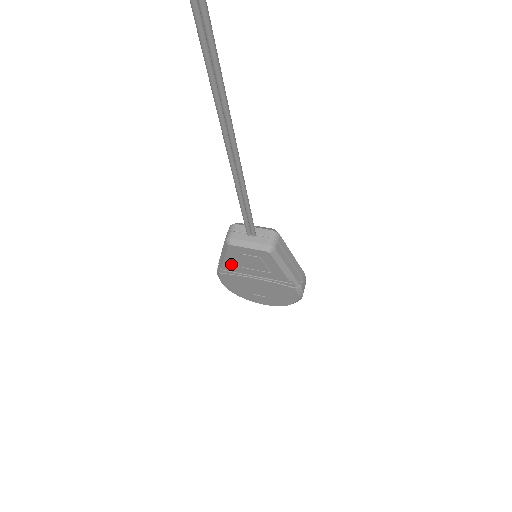
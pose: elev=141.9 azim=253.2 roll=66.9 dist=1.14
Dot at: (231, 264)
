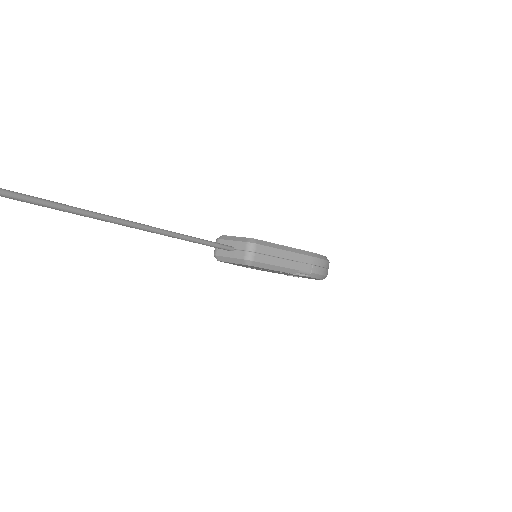
Dot at: (239, 265)
